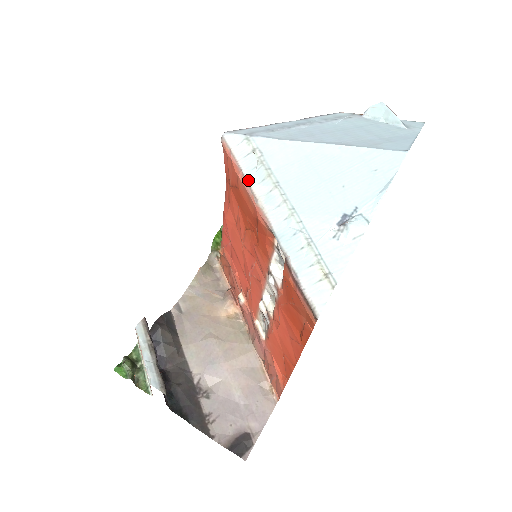
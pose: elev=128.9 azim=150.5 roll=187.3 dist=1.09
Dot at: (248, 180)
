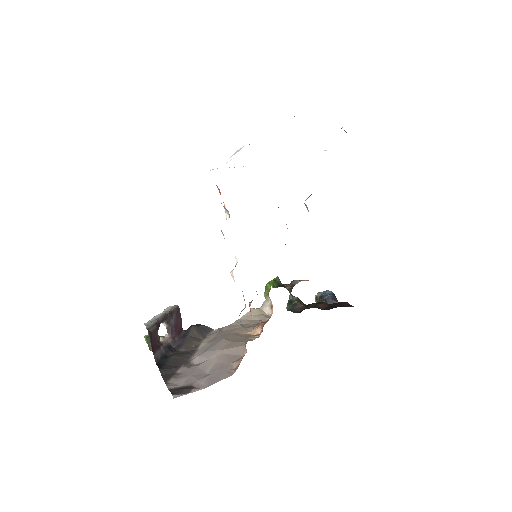
Dot at: occluded
